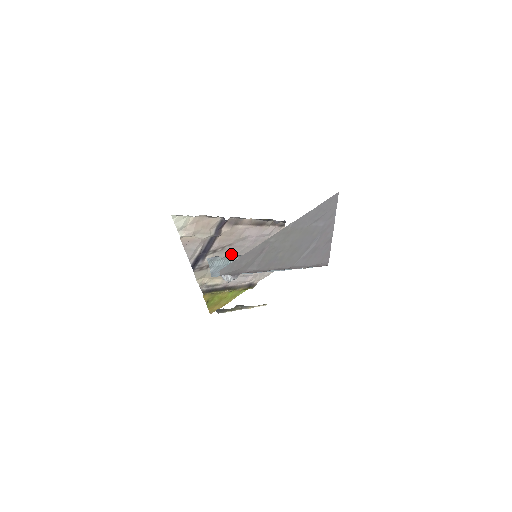
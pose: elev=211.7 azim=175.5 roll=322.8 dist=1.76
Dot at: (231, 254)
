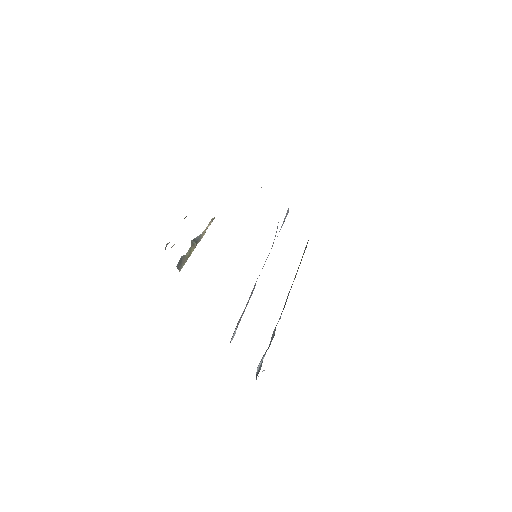
Dot at: occluded
